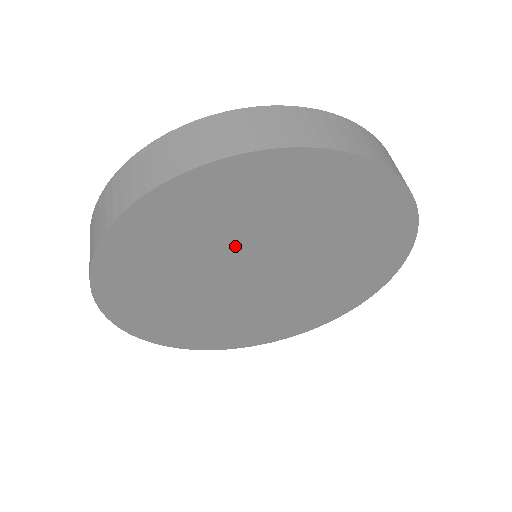
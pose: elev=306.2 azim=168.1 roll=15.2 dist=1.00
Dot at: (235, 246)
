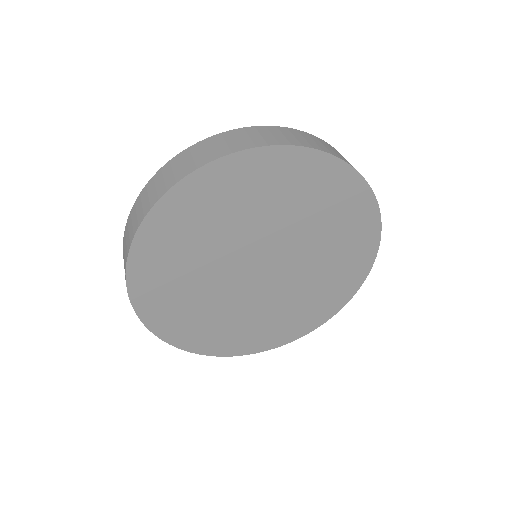
Dot at: (225, 248)
